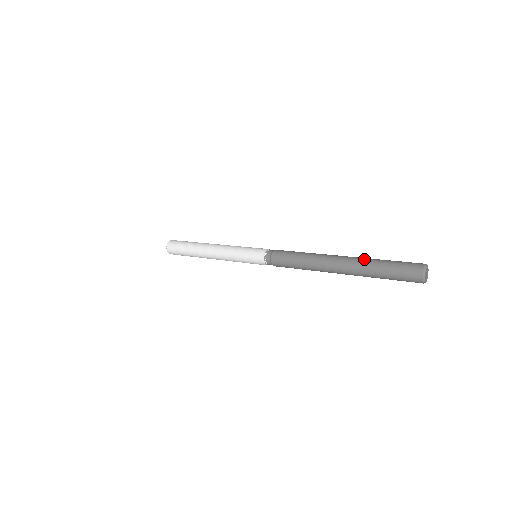
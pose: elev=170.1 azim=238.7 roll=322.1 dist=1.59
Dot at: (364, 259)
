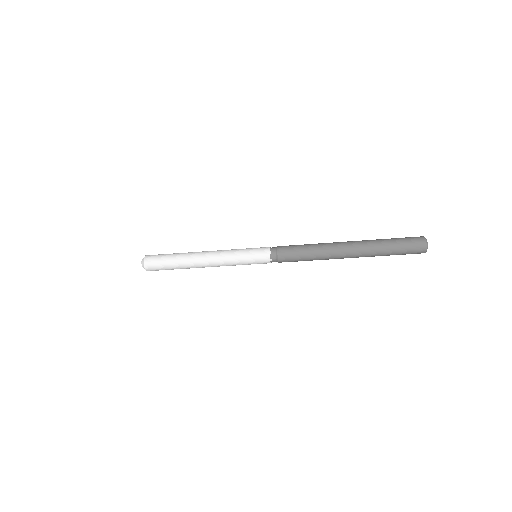
Dot at: occluded
